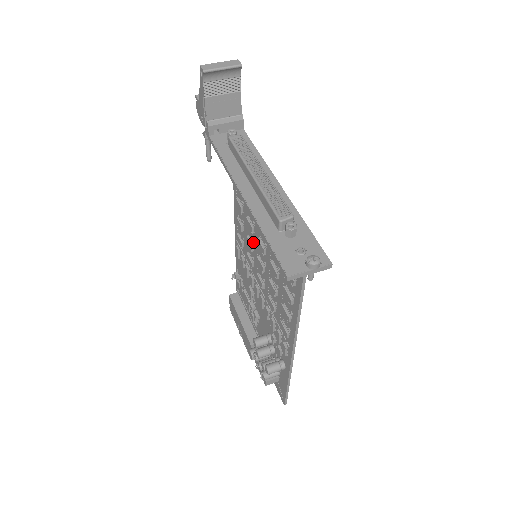
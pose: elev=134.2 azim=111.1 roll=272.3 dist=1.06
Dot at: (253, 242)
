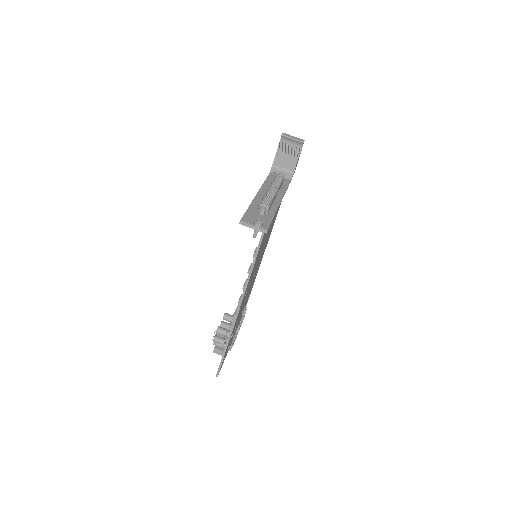
Dot at: occluded
